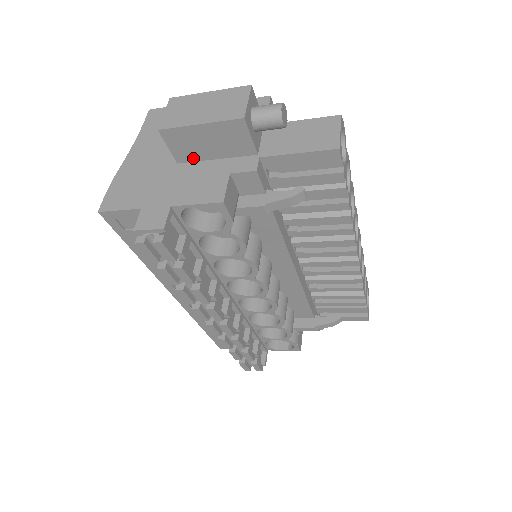
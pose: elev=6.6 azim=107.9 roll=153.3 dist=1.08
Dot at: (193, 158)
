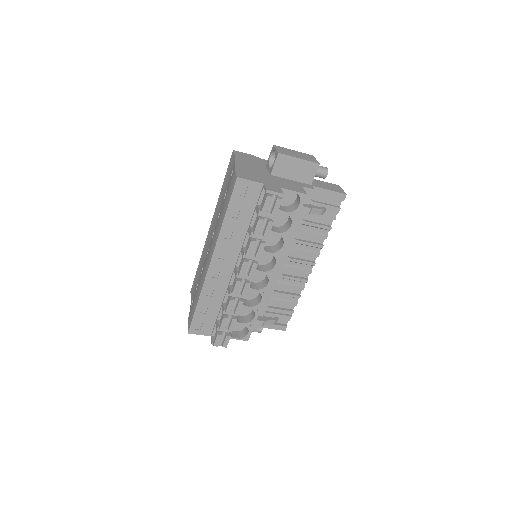
Dot at: (281, 175)
